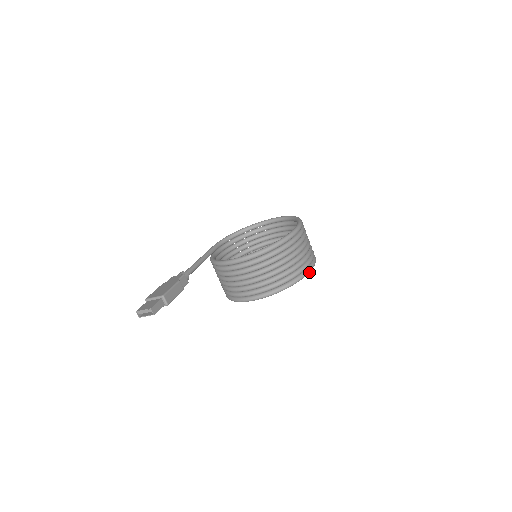
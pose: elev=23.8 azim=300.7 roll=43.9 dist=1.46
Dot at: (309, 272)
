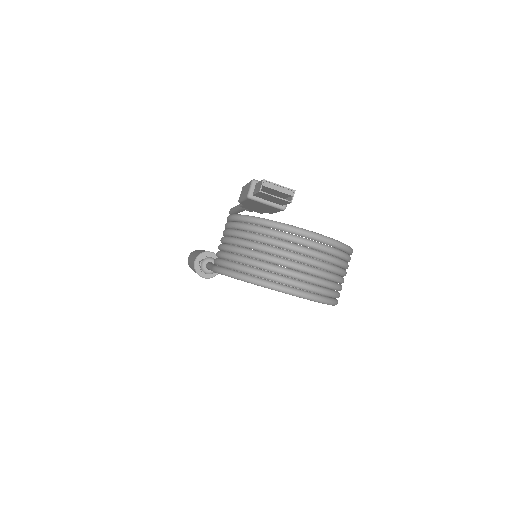
Dot at: occluded
